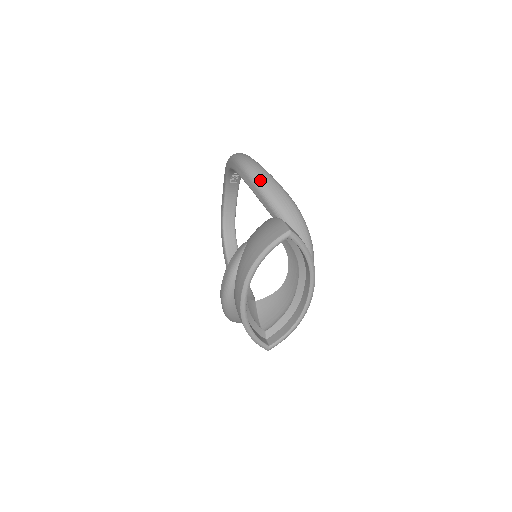
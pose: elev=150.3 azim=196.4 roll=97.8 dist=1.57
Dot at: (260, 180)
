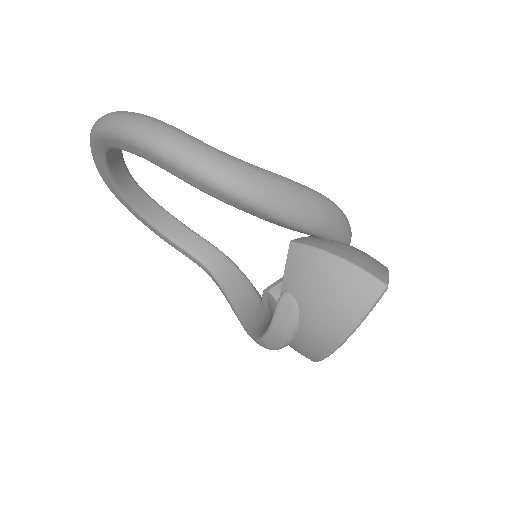
Dot at: (270, 203)
